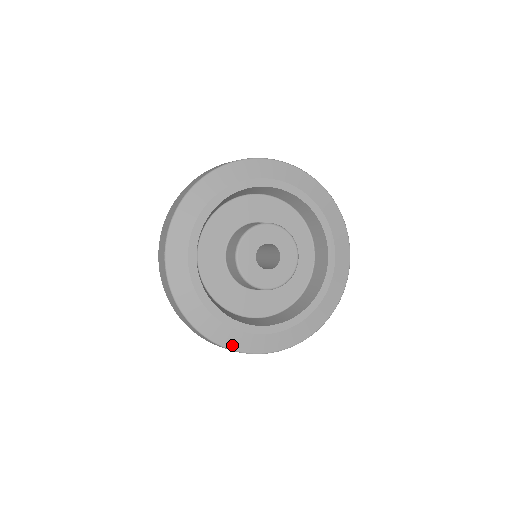
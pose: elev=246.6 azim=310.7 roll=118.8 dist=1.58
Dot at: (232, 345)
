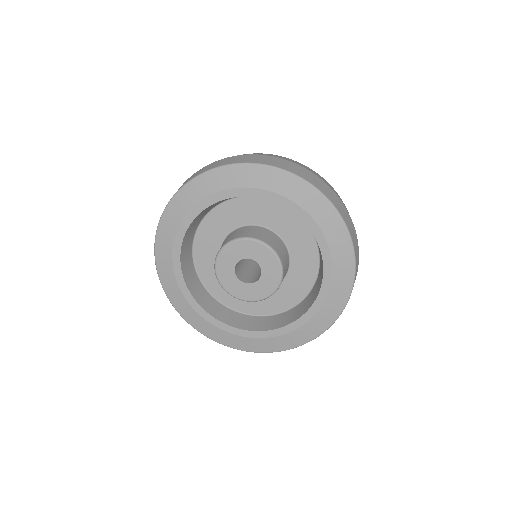
Dot at: (196, 326)
